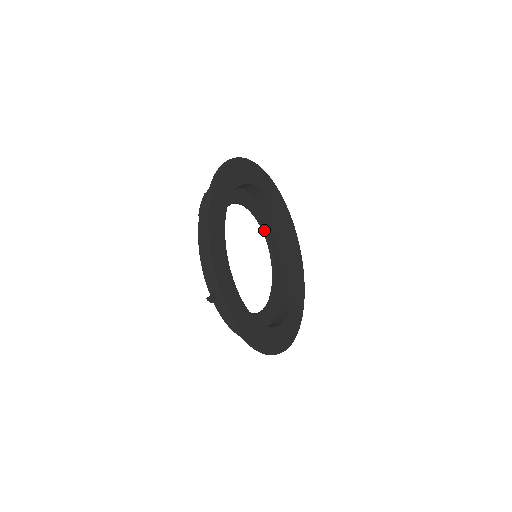
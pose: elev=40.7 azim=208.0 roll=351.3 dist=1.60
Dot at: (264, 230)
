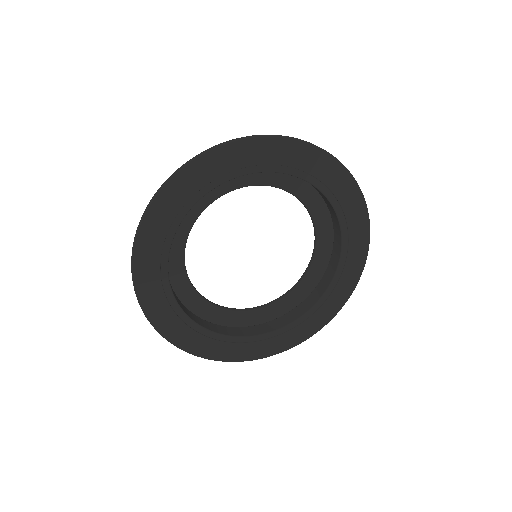
Dot at: (310, 214)
